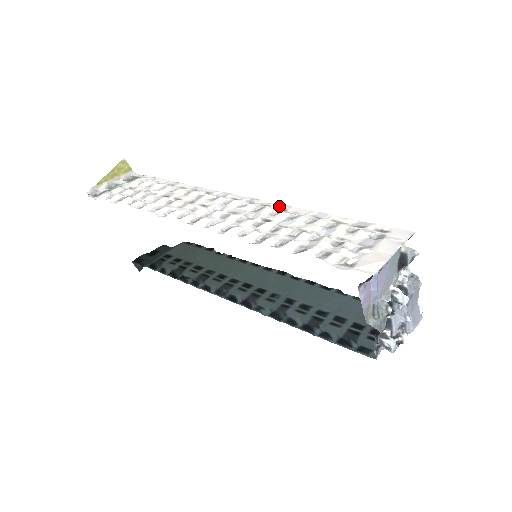
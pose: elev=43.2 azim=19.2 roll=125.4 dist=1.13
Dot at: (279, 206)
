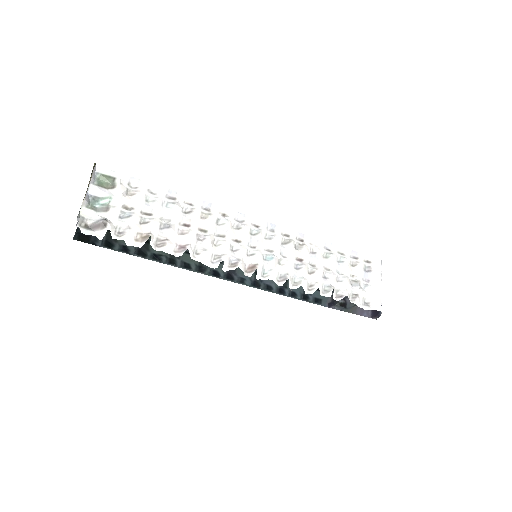
Dot at: (296, 236)
